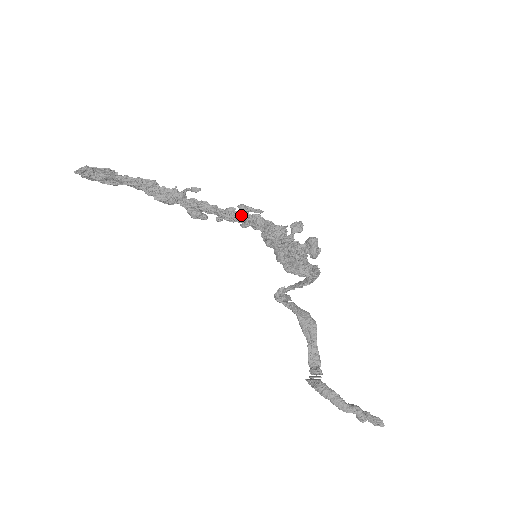
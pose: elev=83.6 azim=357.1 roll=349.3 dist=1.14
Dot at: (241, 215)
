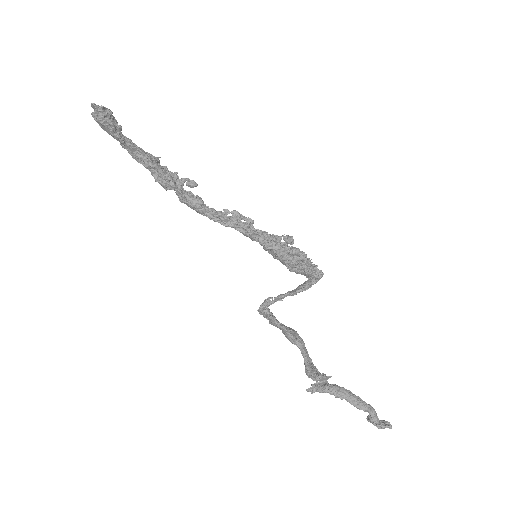
Dot at: (233, 220)
